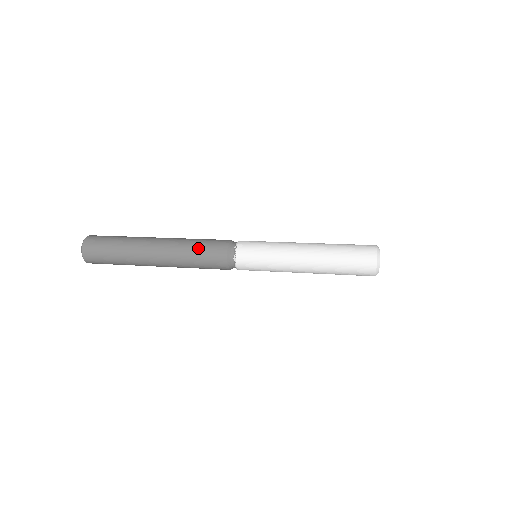
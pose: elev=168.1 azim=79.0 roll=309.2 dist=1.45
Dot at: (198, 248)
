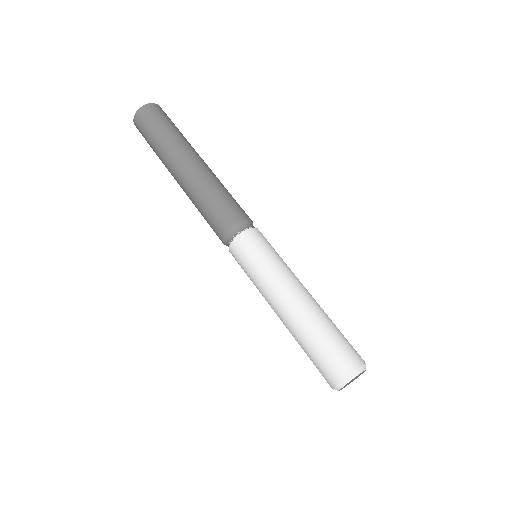
Dot at: (211, 201)
